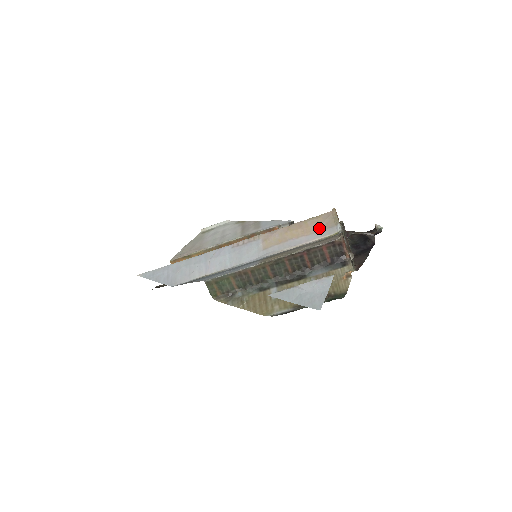
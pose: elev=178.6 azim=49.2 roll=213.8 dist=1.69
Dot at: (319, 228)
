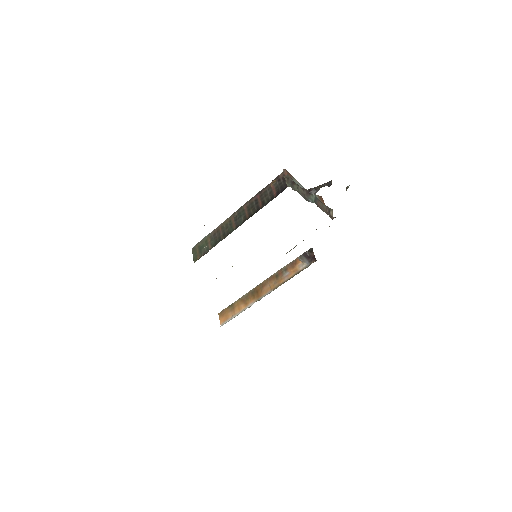
Dot at: occluded
